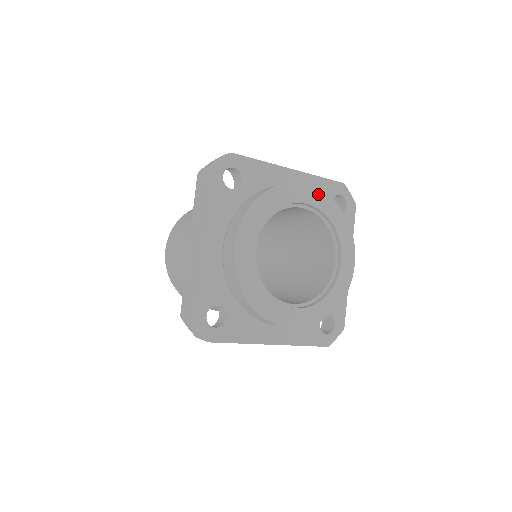
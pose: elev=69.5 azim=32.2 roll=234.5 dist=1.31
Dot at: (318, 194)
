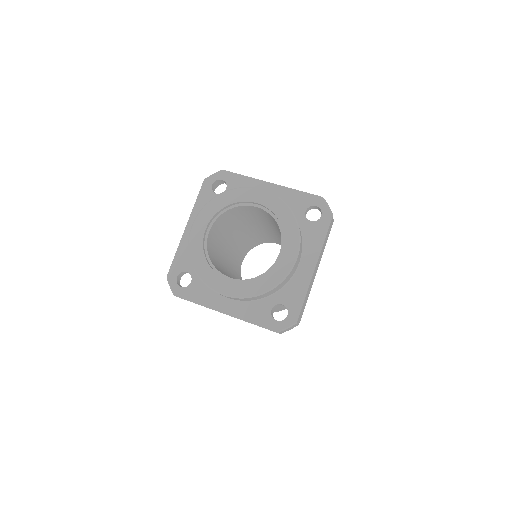
Dot at: (270, 197)
